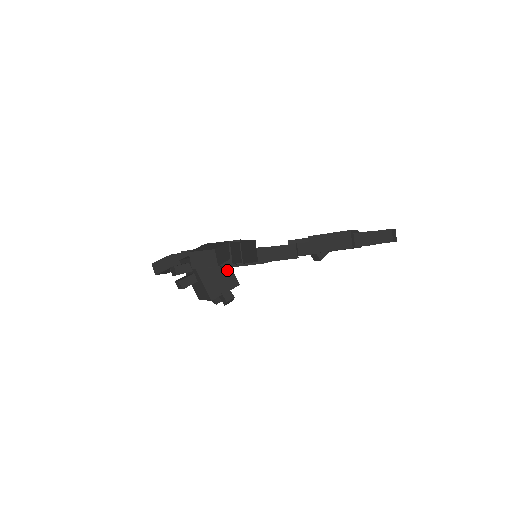
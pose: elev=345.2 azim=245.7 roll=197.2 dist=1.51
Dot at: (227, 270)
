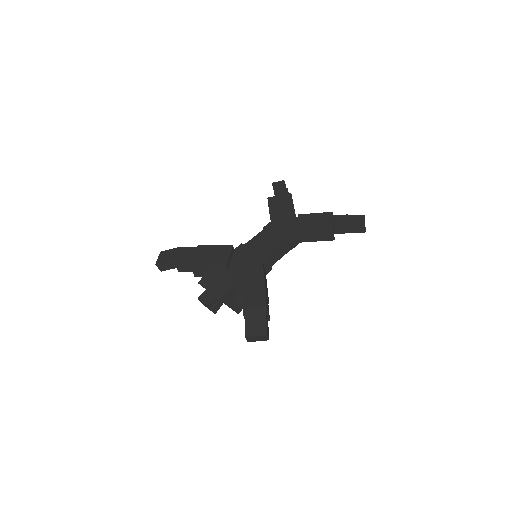
Dot at: occluded
